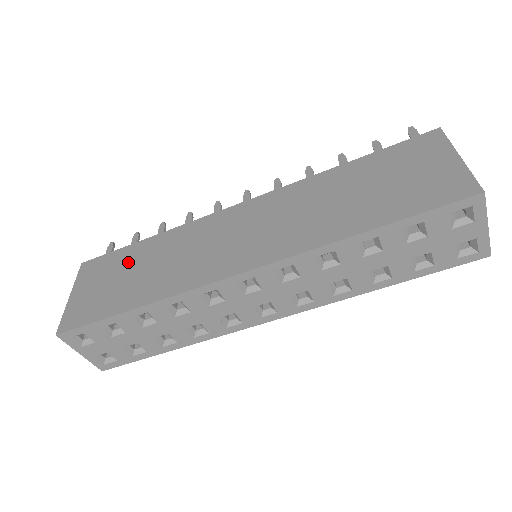
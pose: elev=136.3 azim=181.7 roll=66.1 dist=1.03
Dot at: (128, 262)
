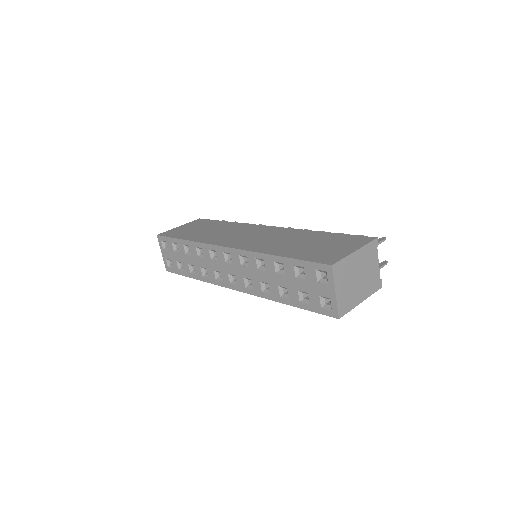
Dot at: (209, 225)
